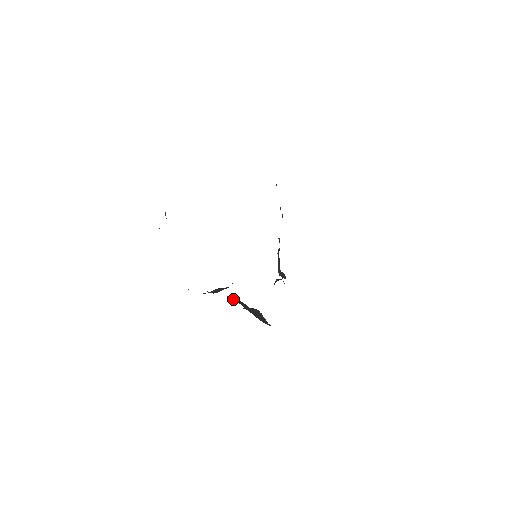
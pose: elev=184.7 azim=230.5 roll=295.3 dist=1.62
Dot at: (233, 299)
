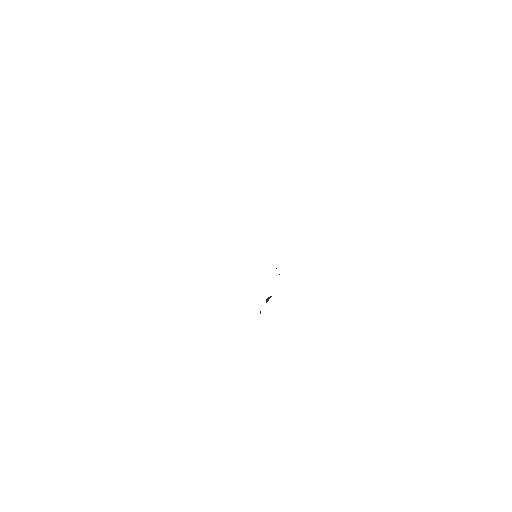
Dot at: occluded
